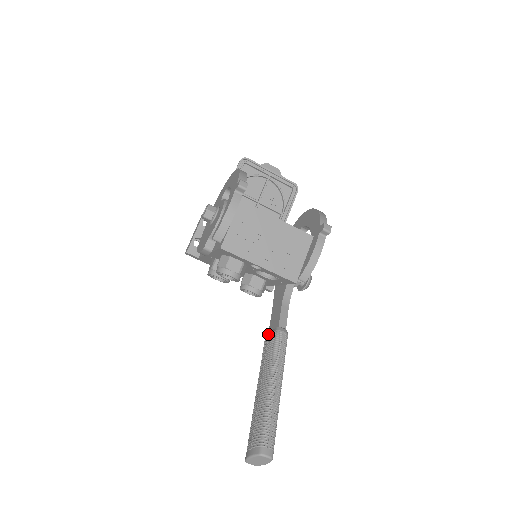
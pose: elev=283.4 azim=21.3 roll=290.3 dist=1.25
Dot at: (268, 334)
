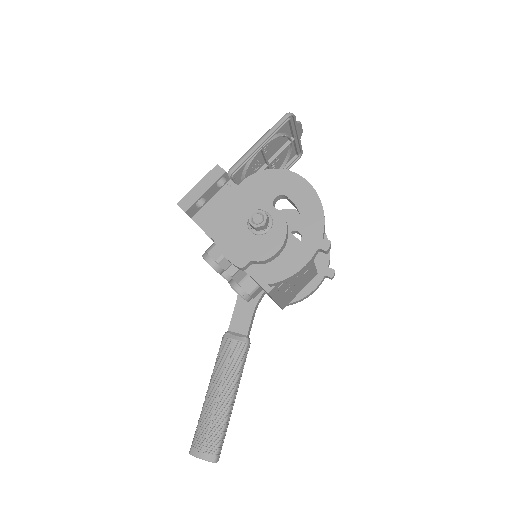
Dot at: (235, 340)
